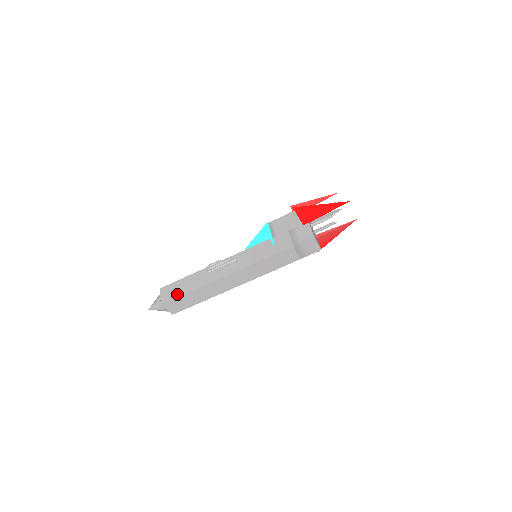
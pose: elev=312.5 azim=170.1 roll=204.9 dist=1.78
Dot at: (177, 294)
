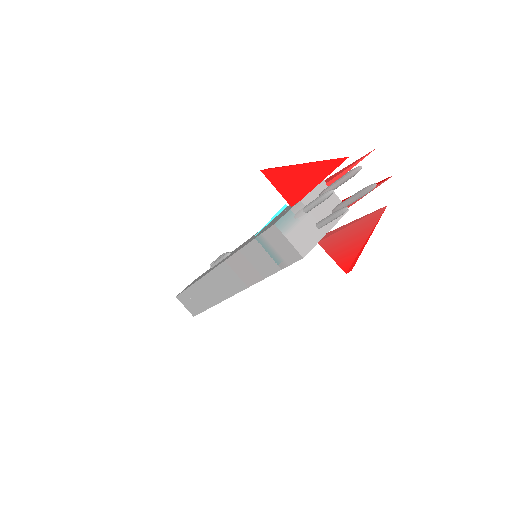
Dot at: (186, 288)
